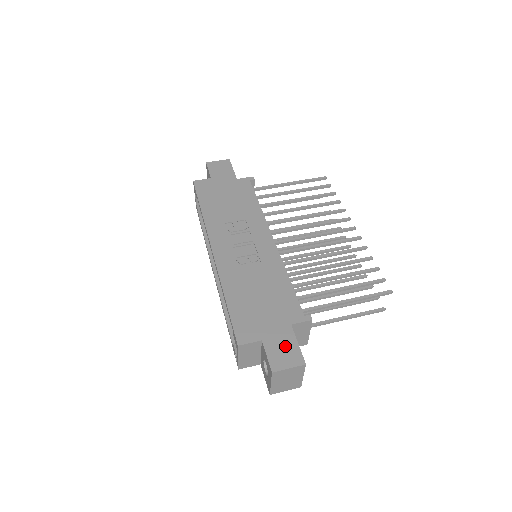
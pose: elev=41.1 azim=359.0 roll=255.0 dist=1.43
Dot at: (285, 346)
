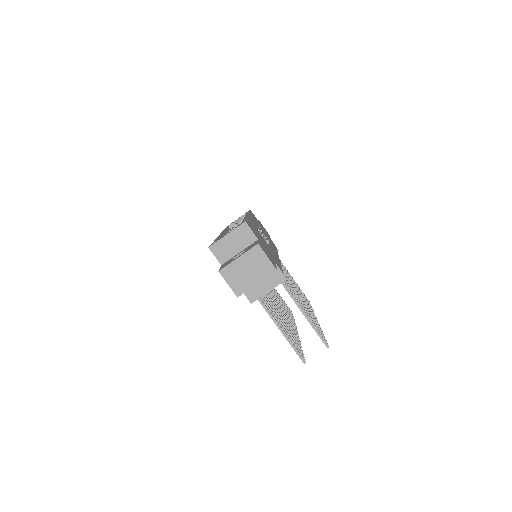
Dot at: (269, 256)
